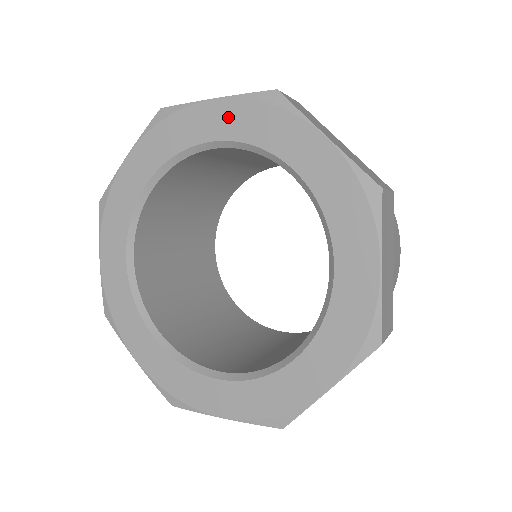
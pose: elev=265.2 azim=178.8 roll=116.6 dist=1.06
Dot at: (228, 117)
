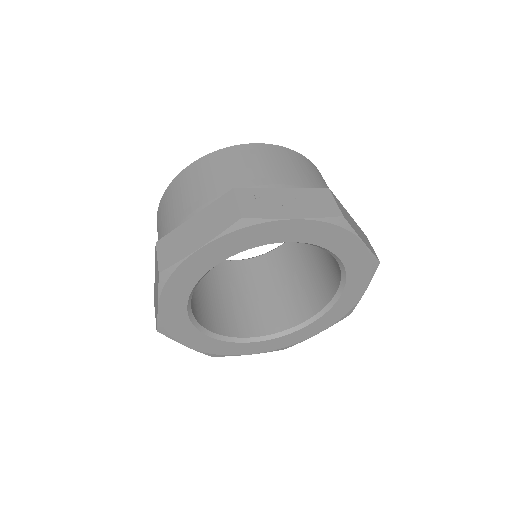
Dot at: (303, 230)
